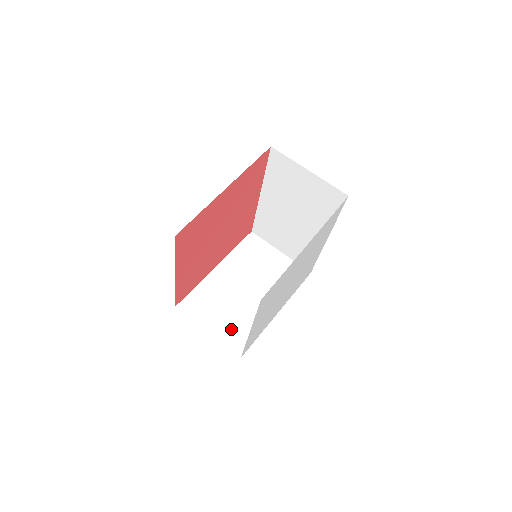
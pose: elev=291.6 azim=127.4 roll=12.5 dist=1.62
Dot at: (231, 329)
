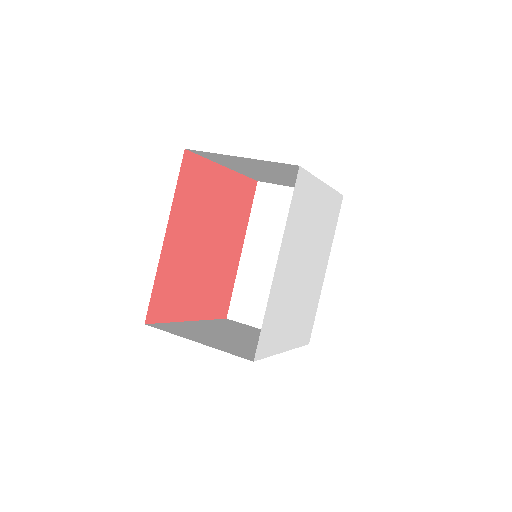
Dot at: (229, 346)
